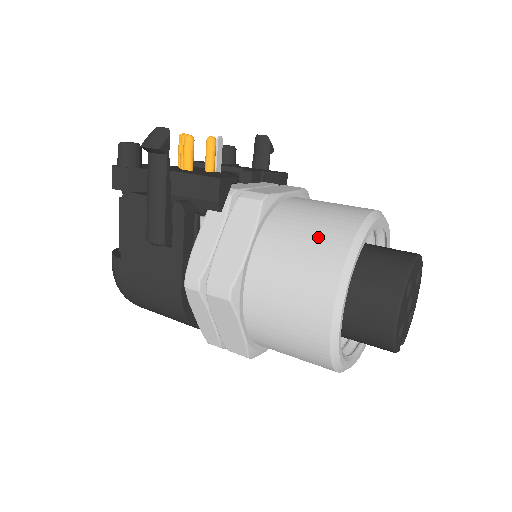
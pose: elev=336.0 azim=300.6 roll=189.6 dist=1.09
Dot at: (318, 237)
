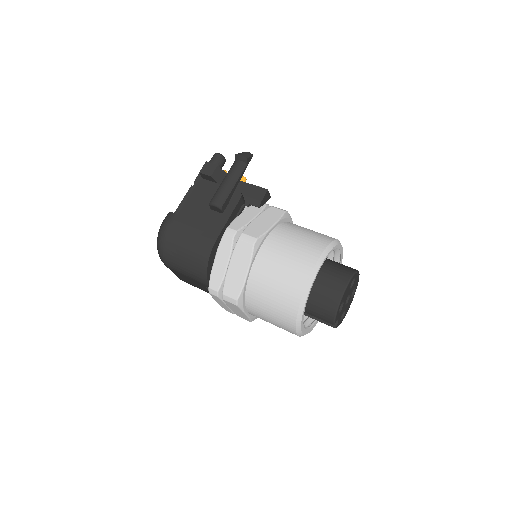
Dot at: (314, 234)
